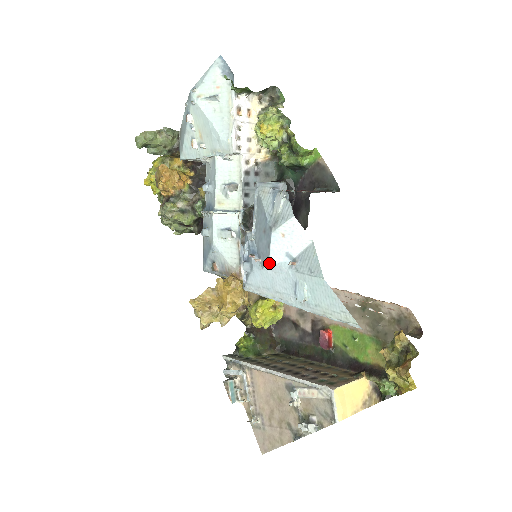
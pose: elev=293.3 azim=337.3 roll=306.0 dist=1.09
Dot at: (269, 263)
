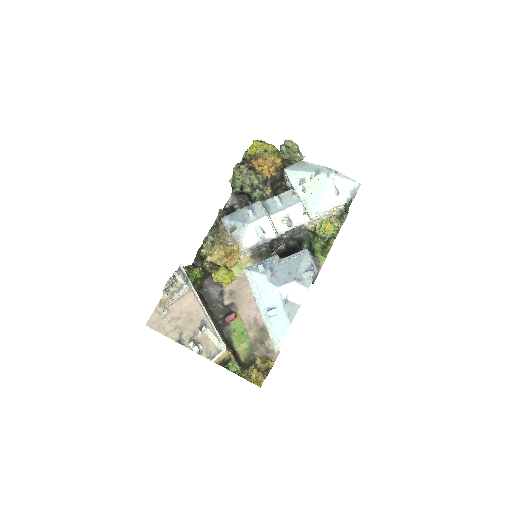
Dot at: (277, 287)
